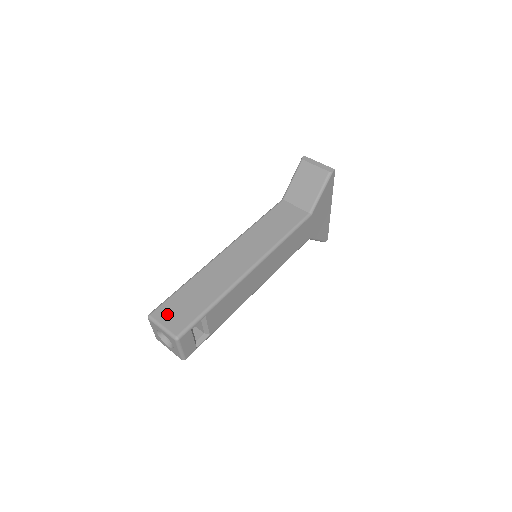
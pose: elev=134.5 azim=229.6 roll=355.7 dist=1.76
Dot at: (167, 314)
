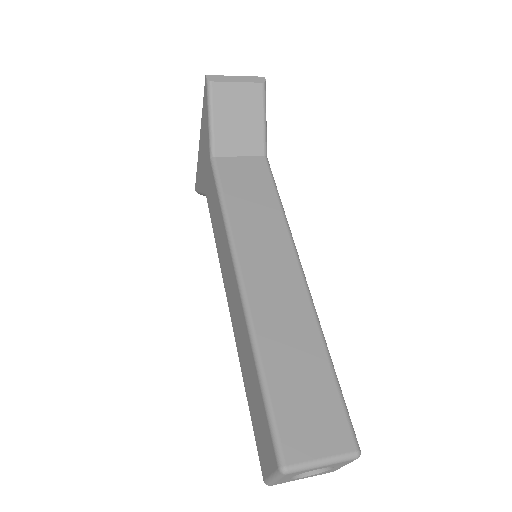
Dot at: (304, 437)
